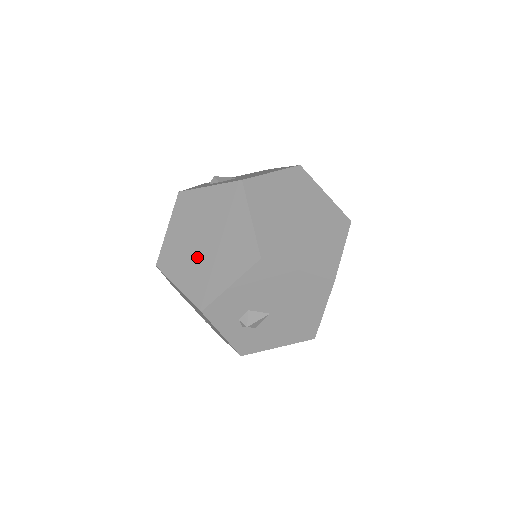
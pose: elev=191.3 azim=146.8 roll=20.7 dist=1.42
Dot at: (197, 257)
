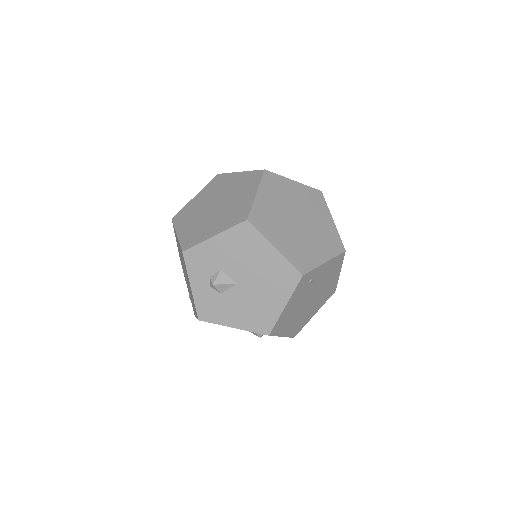
Dot at: (203, 215)
